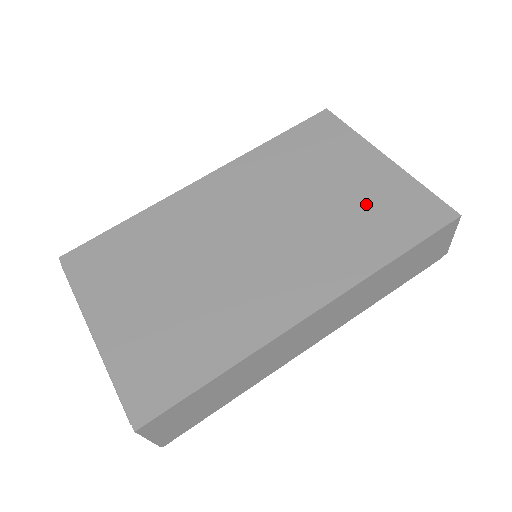
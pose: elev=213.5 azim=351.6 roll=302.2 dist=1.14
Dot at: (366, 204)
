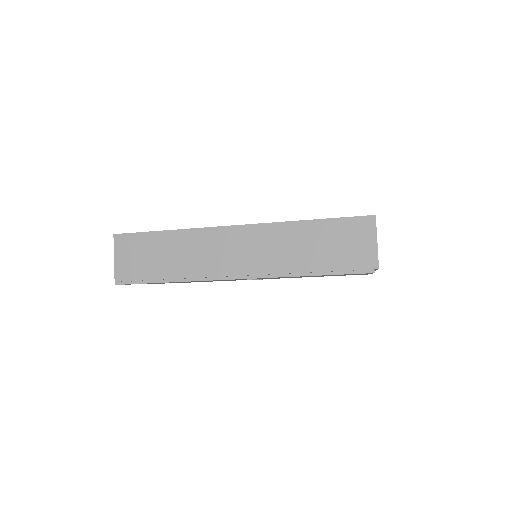
Dot at: occluded
